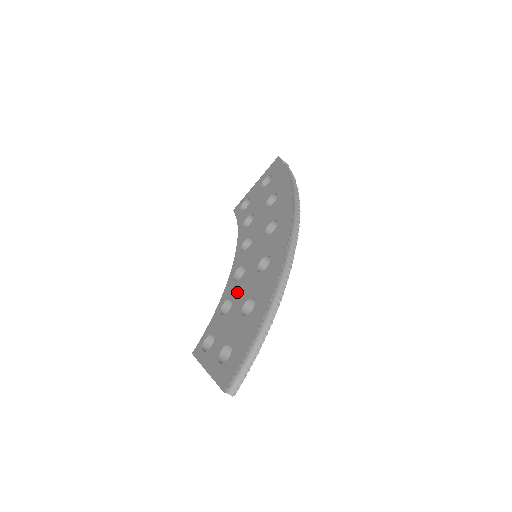
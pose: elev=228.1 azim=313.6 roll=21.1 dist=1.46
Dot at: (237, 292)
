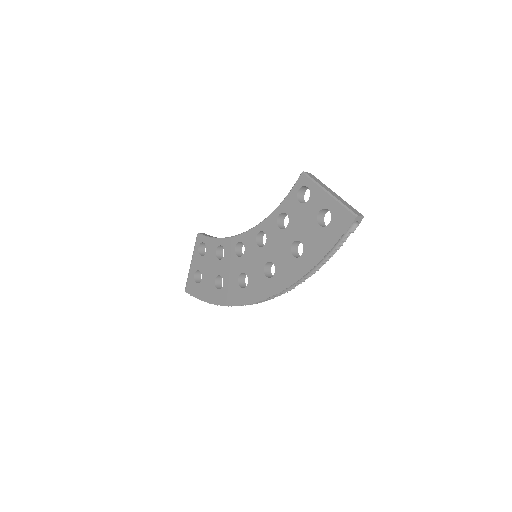
Dot at: (227, 259)
